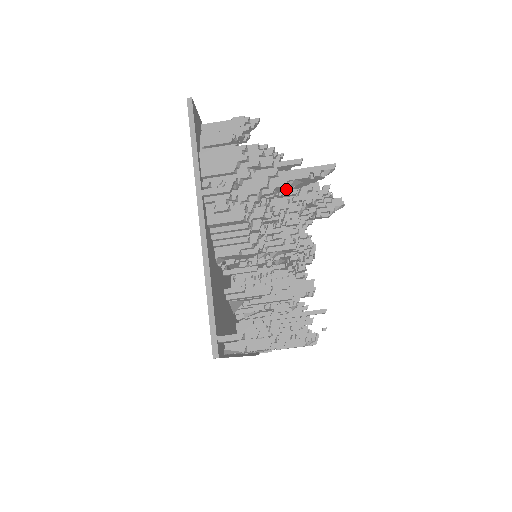
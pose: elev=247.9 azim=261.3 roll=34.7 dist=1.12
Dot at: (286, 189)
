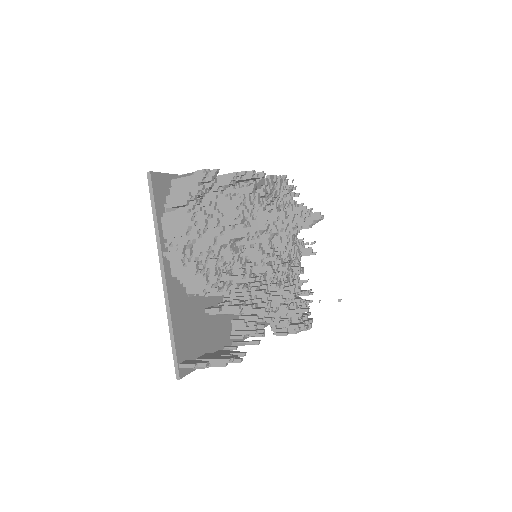
Dot at: (233, 242)
